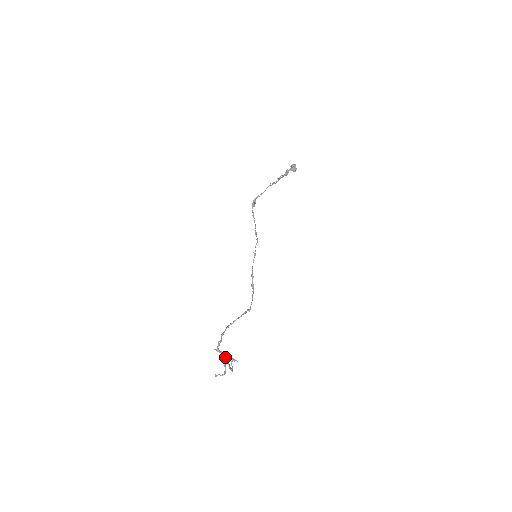
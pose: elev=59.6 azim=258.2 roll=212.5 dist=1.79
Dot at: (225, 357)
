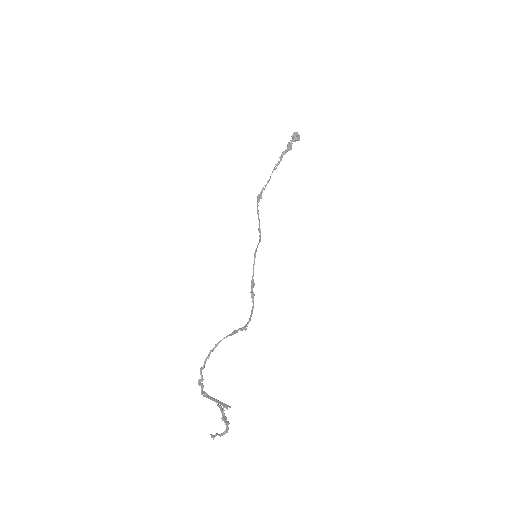
Dot at: (219, 405)
